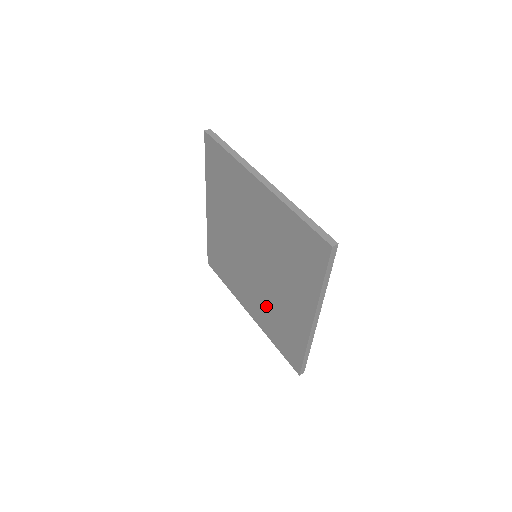
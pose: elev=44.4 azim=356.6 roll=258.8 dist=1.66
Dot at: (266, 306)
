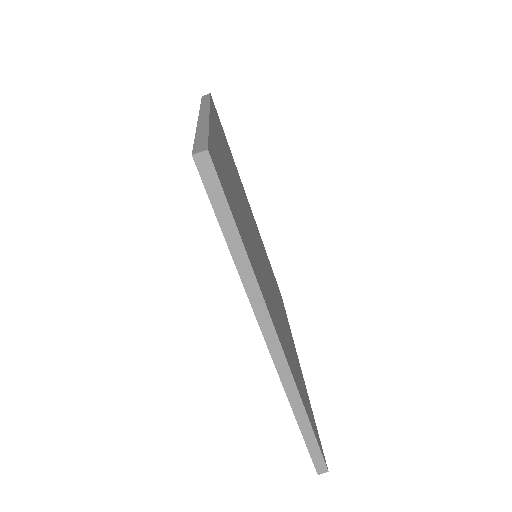
Dot at: occluded
